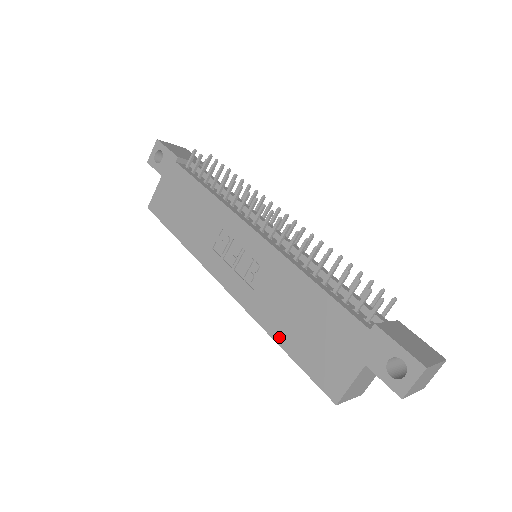
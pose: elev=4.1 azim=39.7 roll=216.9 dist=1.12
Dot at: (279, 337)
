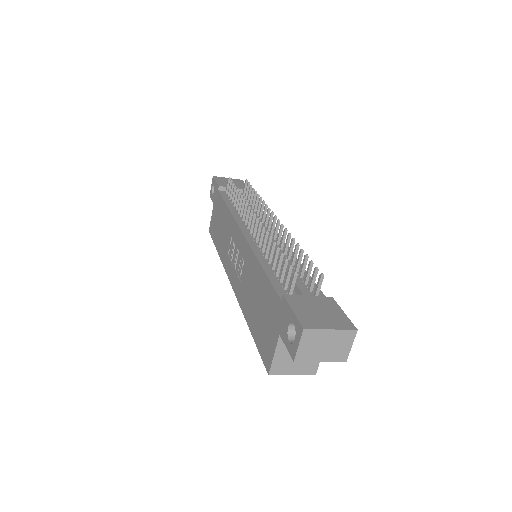
Dot at: (248, 320)
